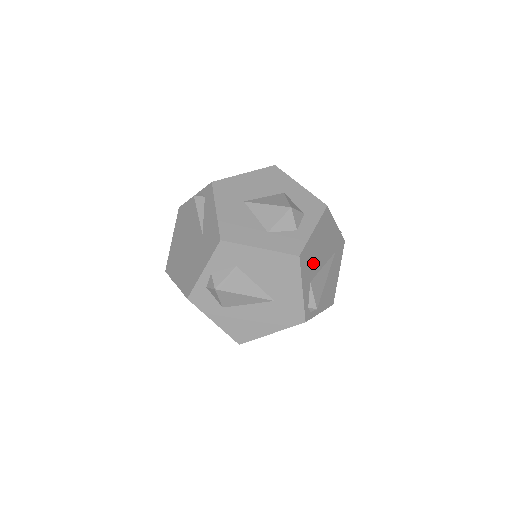
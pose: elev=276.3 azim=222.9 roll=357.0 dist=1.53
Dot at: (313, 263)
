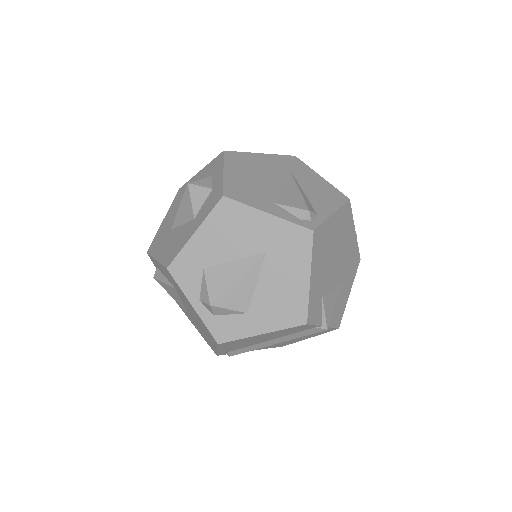
Dot at: (258, 190)
